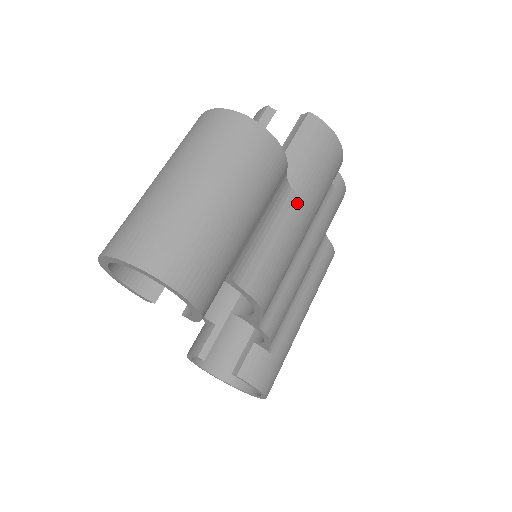
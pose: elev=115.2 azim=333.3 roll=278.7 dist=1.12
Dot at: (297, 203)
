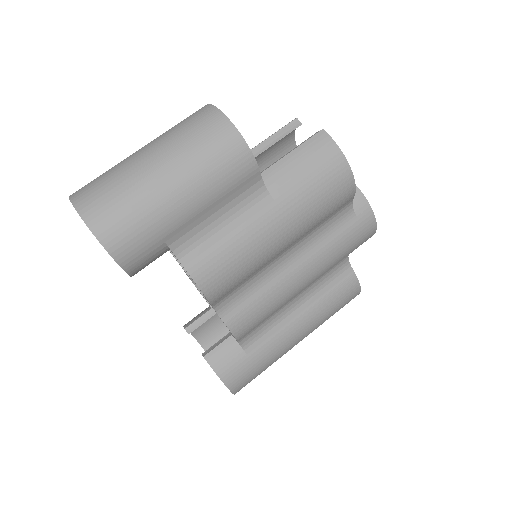
Dot at: (272, 209)
